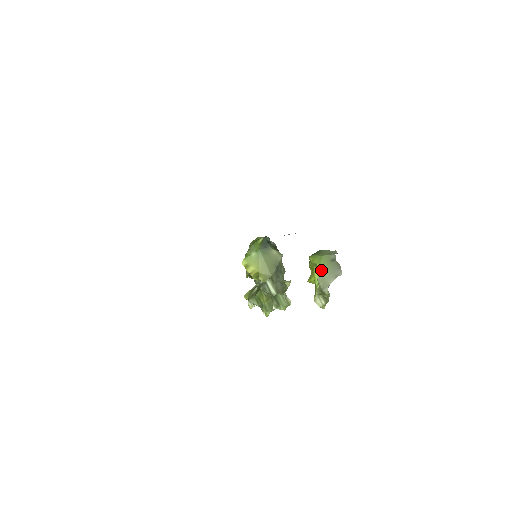
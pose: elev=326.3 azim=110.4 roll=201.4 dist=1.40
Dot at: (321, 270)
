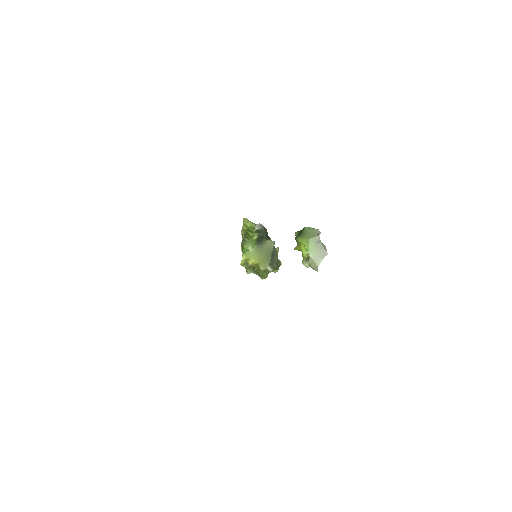
Dot at: (310, 253)
